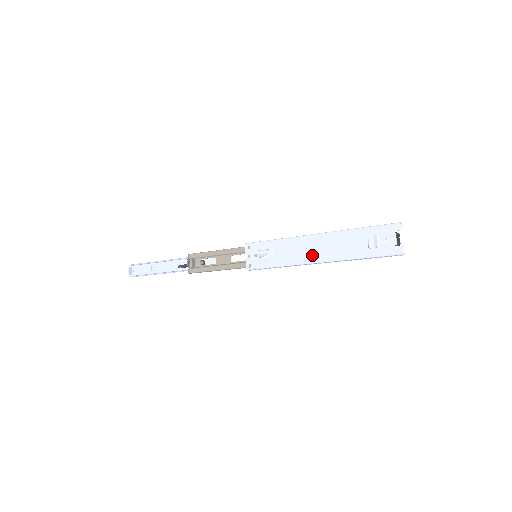
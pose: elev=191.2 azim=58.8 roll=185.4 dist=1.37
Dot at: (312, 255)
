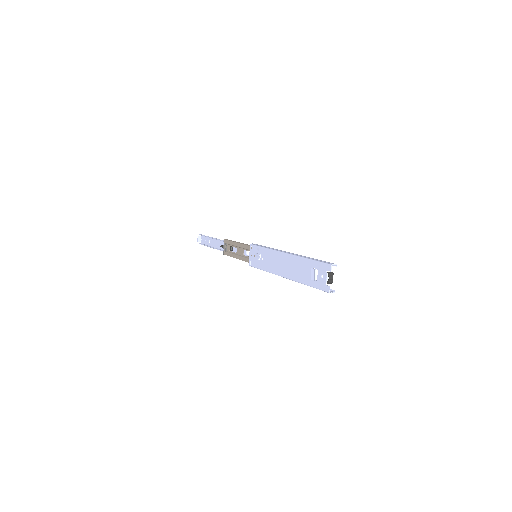
Dot at: (281, 270)
